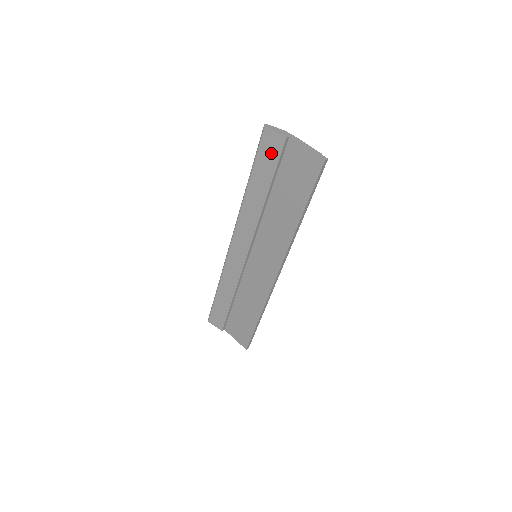
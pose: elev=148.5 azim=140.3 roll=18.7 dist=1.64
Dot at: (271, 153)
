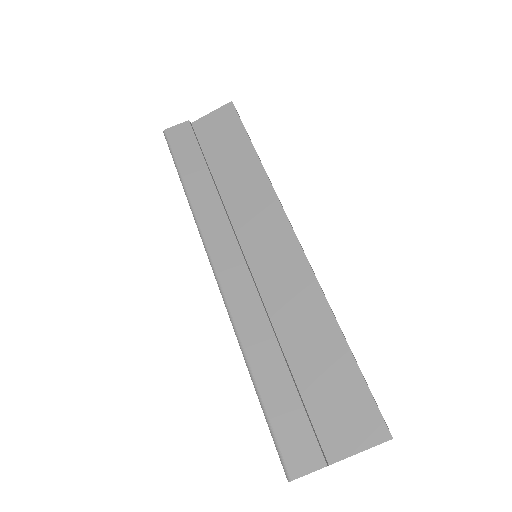
Dot at: (185, 141)
